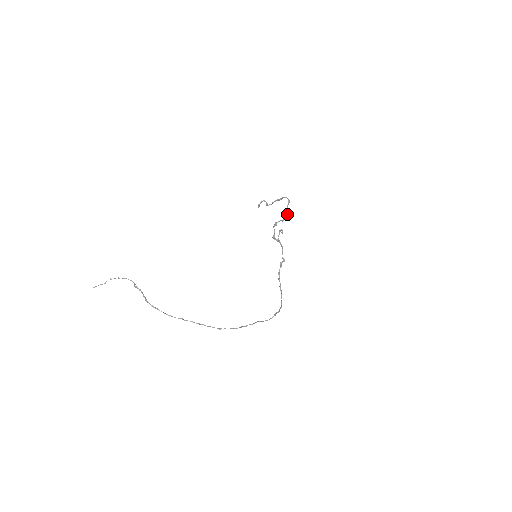
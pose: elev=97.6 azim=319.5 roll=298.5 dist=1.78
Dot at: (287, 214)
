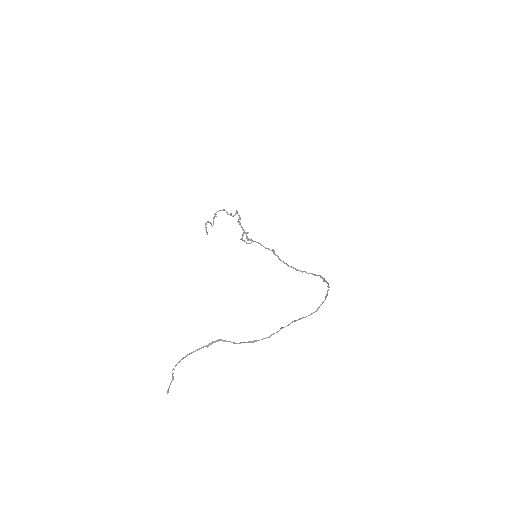
Dot at: (237, 212)
